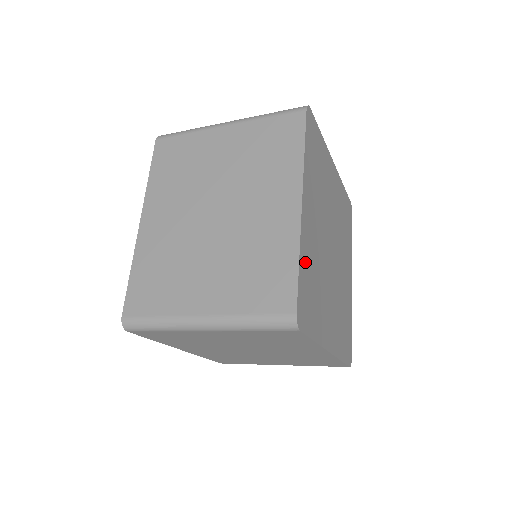
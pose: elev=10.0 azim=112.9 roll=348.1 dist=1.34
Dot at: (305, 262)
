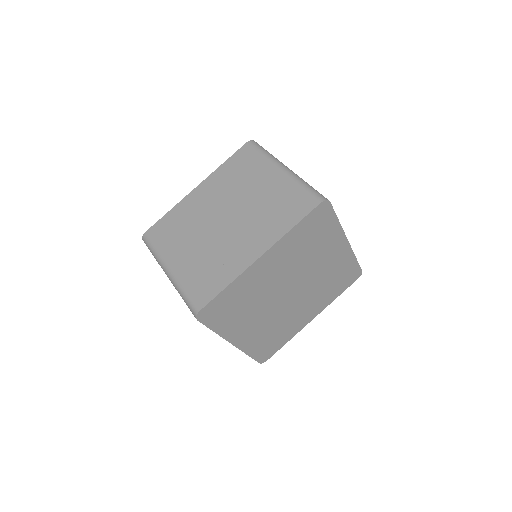
Dot at: (236, 289)
